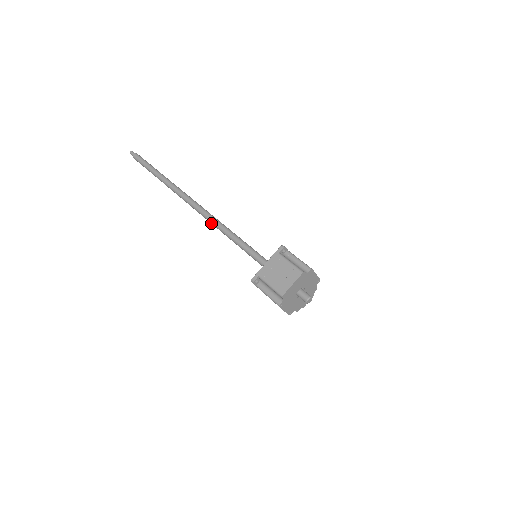
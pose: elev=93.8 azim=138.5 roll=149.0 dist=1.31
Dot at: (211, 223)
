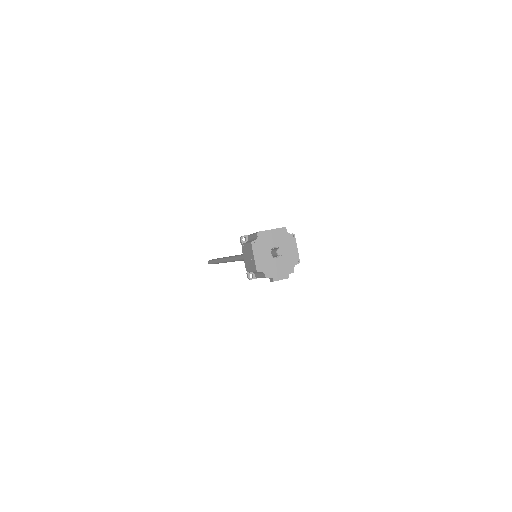
Dot at: (236, 258)
